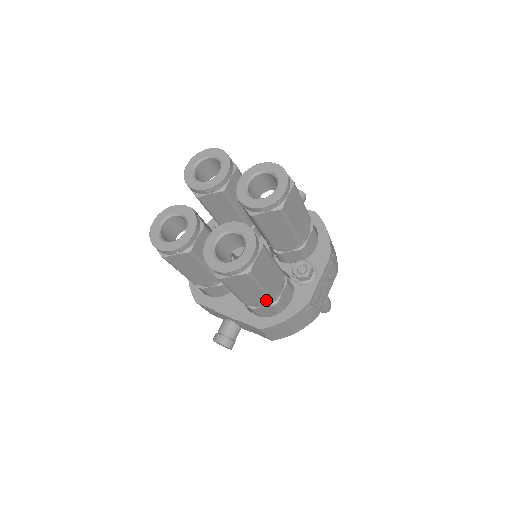
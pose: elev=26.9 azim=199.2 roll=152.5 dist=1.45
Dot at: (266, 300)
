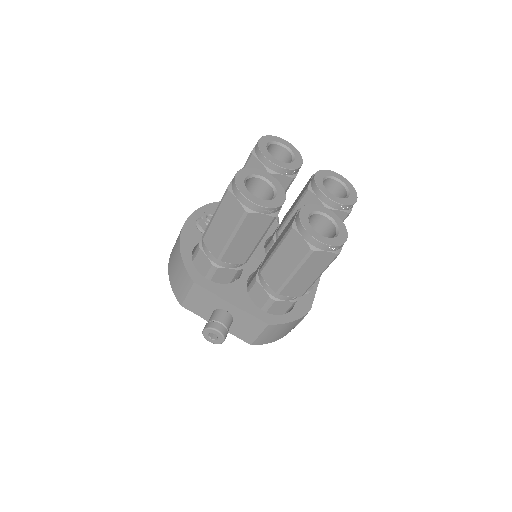
Dot at: (300, 293)
